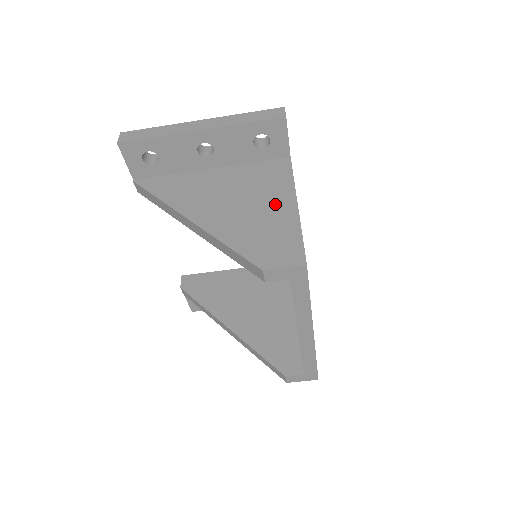
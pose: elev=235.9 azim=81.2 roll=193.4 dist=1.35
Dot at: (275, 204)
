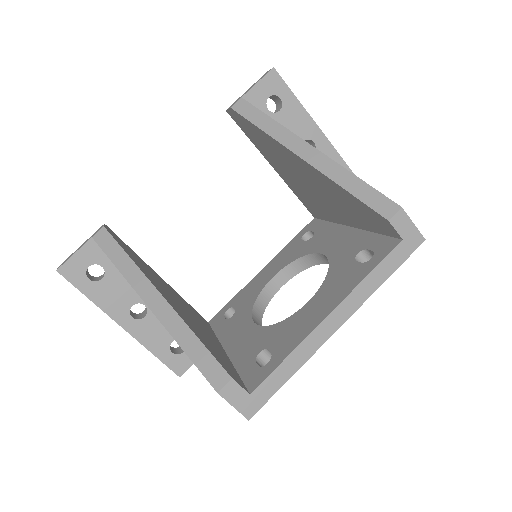
Dot at: occluded
